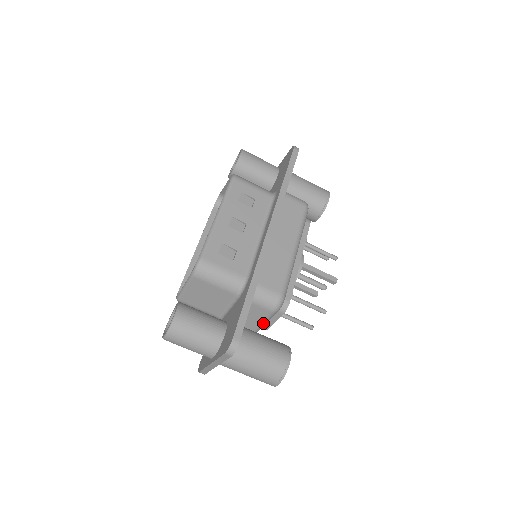
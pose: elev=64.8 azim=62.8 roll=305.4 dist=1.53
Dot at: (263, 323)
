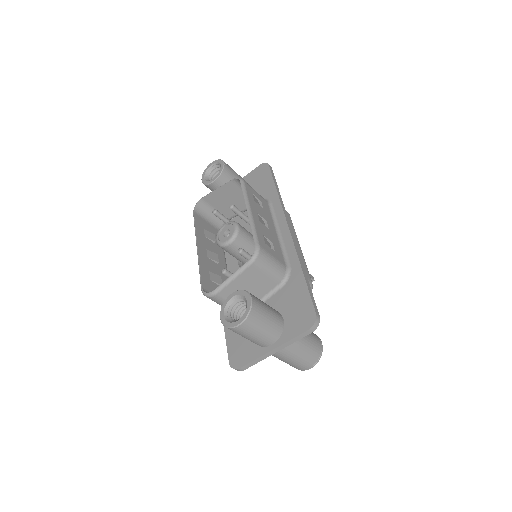
Dot at: occluded
